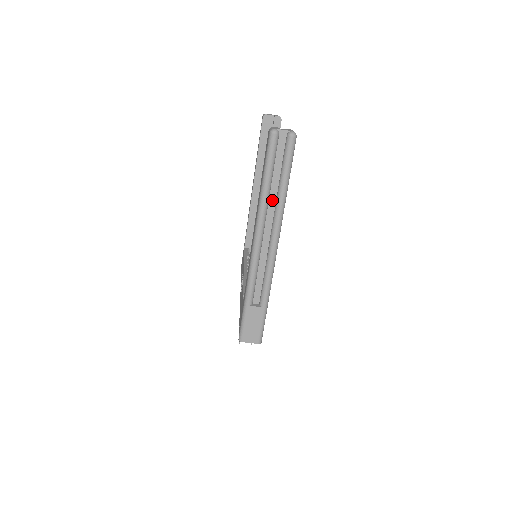
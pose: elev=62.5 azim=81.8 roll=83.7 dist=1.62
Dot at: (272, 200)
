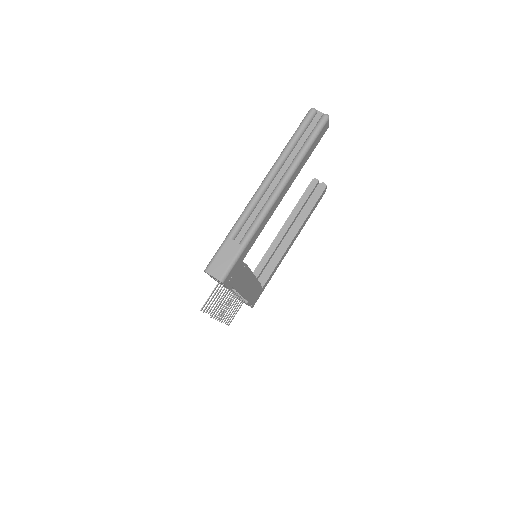
Dot at: (290, 159)
